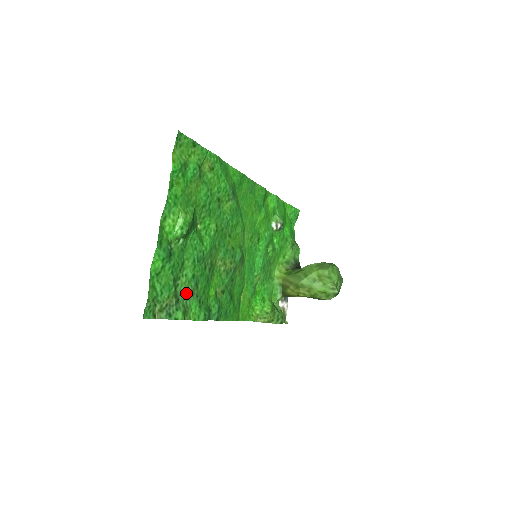
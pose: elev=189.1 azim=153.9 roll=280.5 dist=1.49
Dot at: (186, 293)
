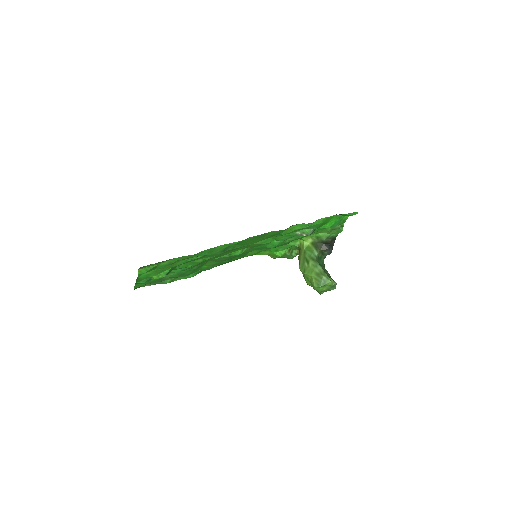
Dot at: (172, 277)
